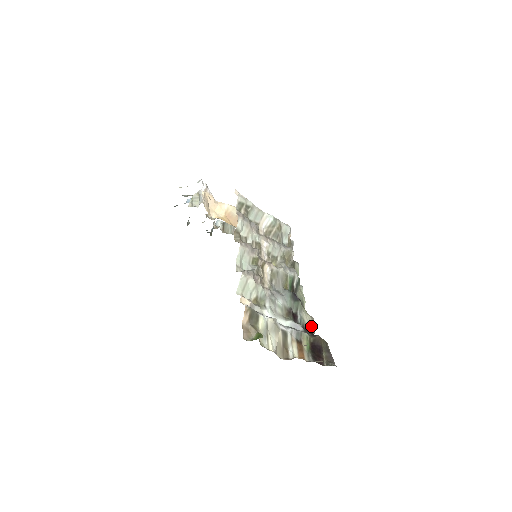
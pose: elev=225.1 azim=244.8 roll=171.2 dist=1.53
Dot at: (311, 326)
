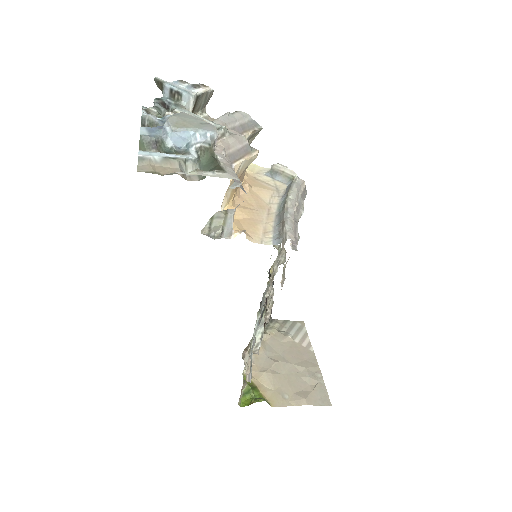
Dot at: occluded
